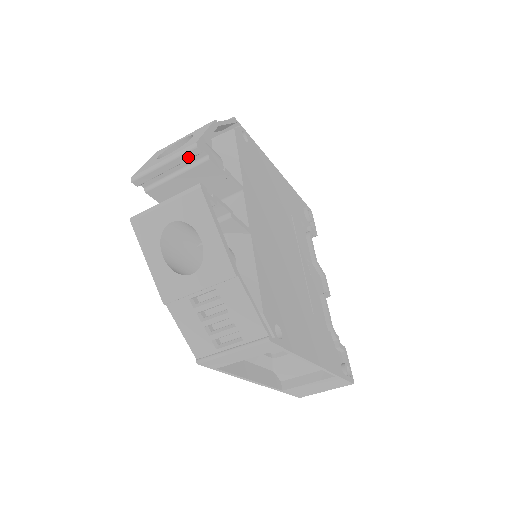
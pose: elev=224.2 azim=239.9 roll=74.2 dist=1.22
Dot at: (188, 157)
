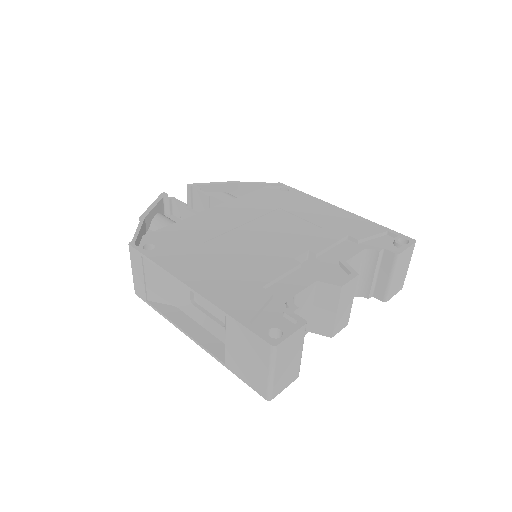
Dot at: (189, 194)
